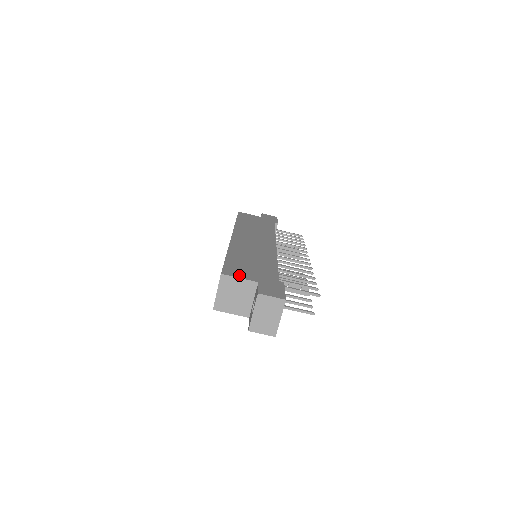
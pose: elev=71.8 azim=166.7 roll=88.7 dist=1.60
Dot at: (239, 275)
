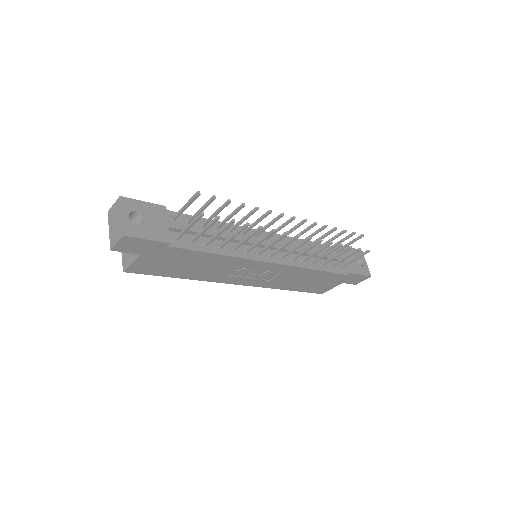
Dot at: occluded
